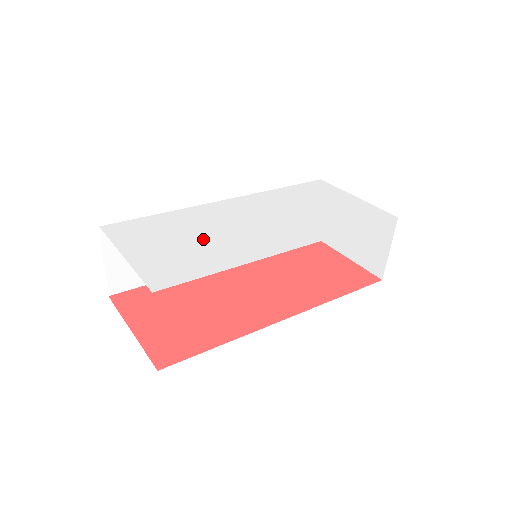
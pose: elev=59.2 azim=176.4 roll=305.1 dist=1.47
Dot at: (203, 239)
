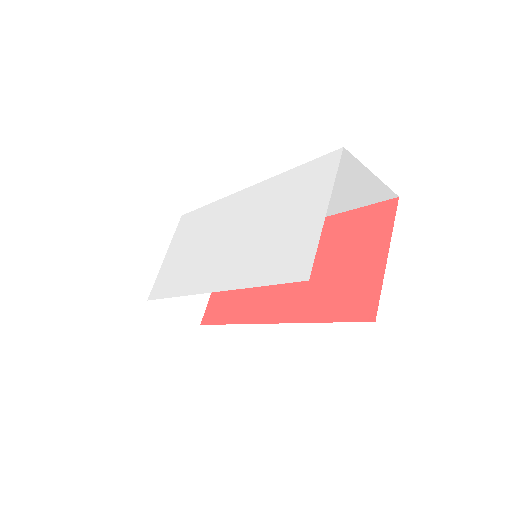
Dot at: (192, 253)
